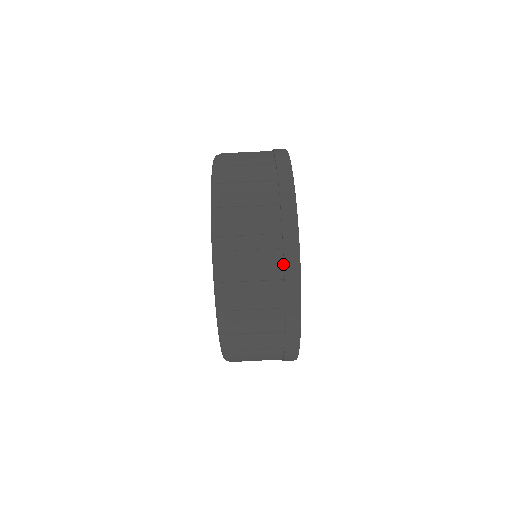
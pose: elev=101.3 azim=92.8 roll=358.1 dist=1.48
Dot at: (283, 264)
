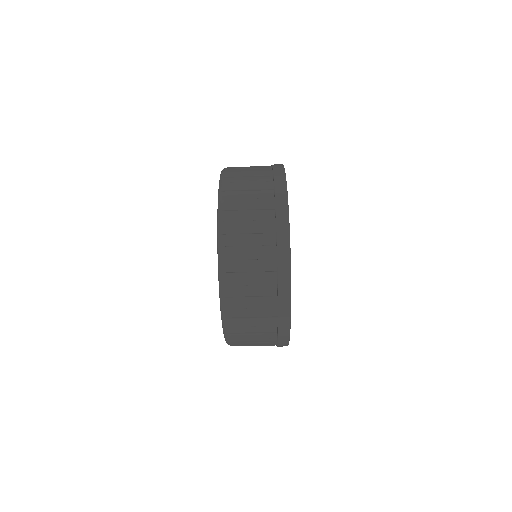
Dot at: (277, 338)
